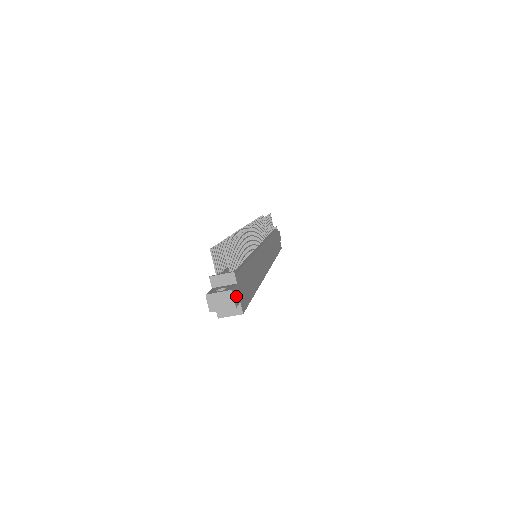
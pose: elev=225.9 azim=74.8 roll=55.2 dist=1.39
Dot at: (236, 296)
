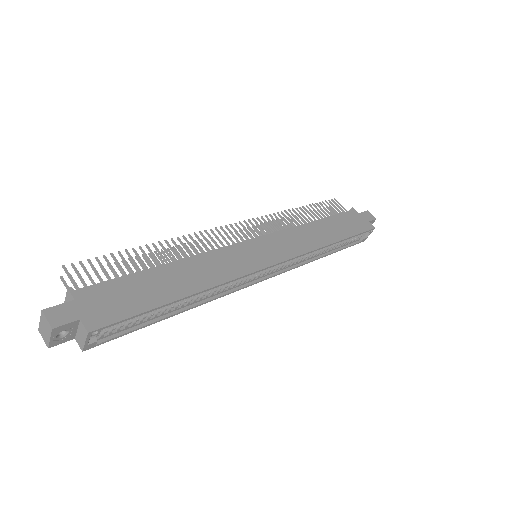
Dot at: (62, 315)
